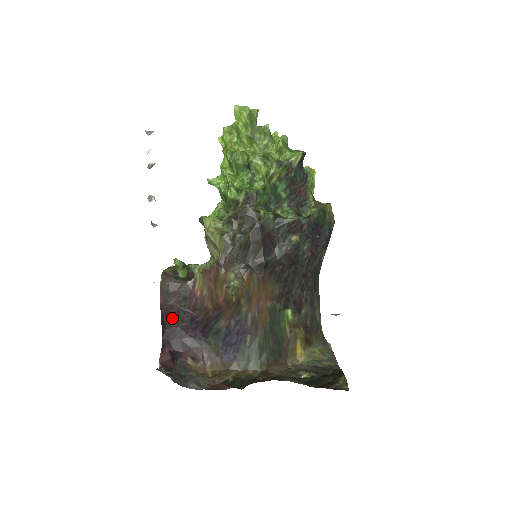
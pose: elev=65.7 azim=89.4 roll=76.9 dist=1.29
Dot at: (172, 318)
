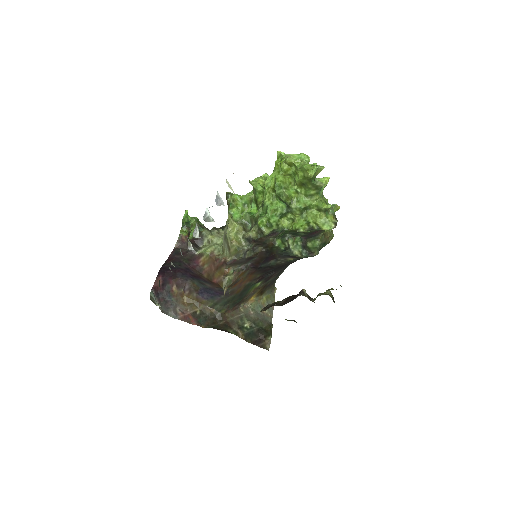
Dot at: (173, 262)
